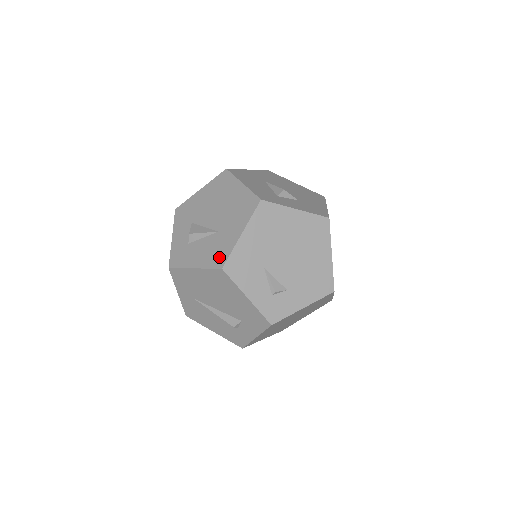
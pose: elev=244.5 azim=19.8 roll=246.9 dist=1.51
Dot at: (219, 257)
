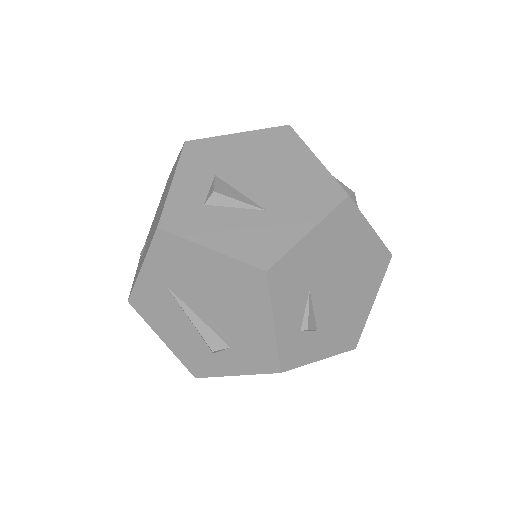
Dot at: (263, 250)
